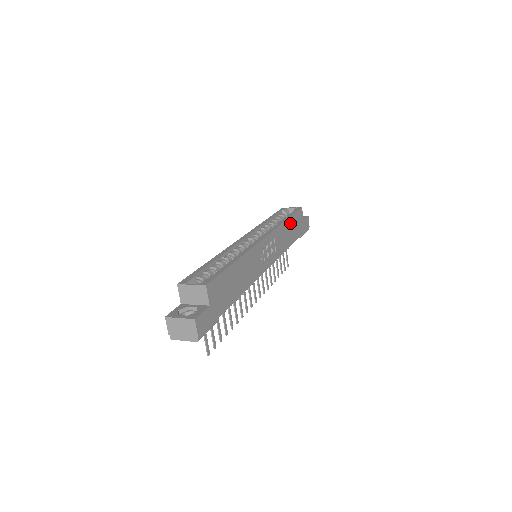
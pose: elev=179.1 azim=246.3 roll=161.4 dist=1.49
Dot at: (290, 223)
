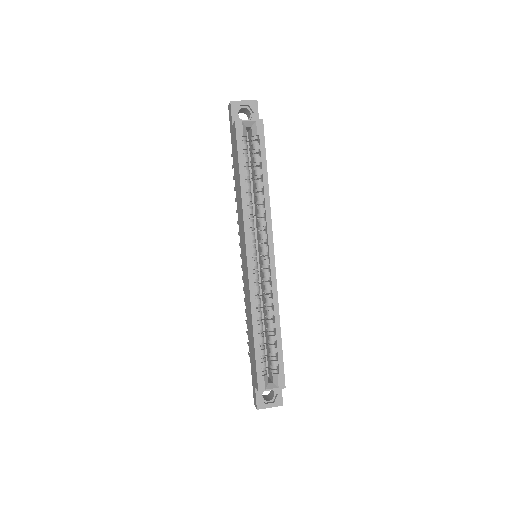
Dot at: occluded
